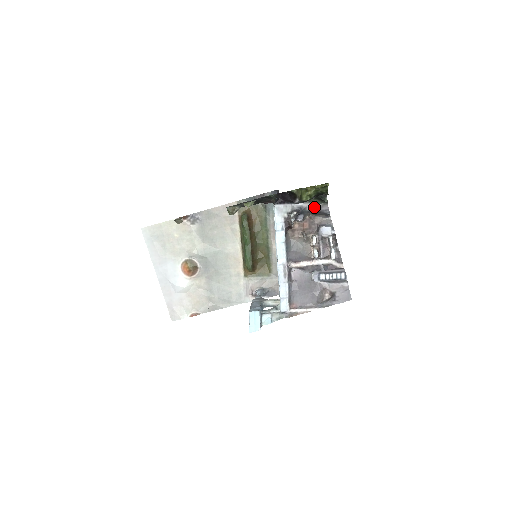
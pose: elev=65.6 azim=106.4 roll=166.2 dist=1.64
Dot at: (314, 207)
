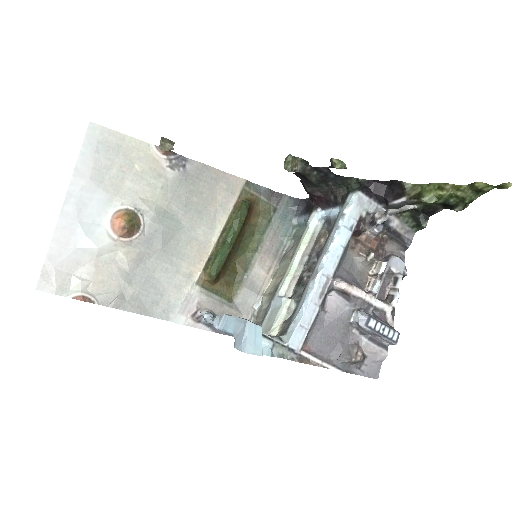
Dot at: (399, 226)
